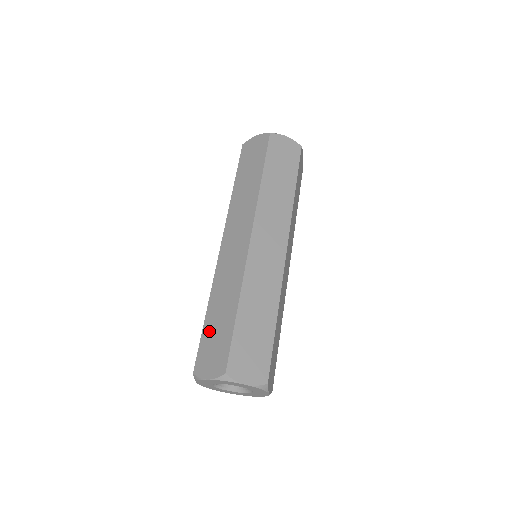
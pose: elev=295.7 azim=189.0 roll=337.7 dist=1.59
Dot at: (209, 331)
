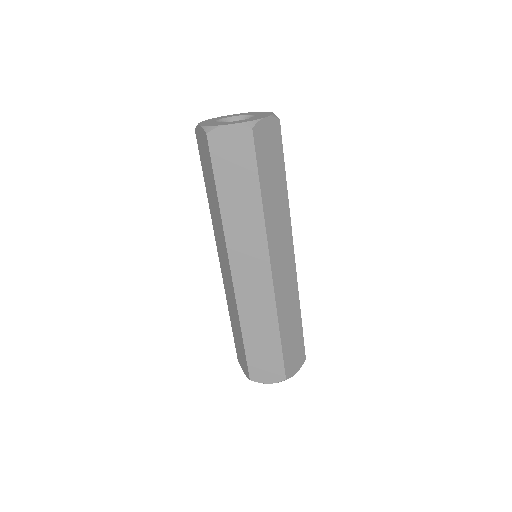
Dot at: (254, 351)
